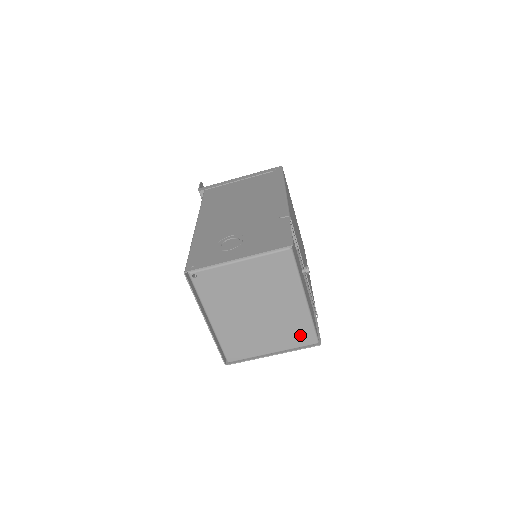
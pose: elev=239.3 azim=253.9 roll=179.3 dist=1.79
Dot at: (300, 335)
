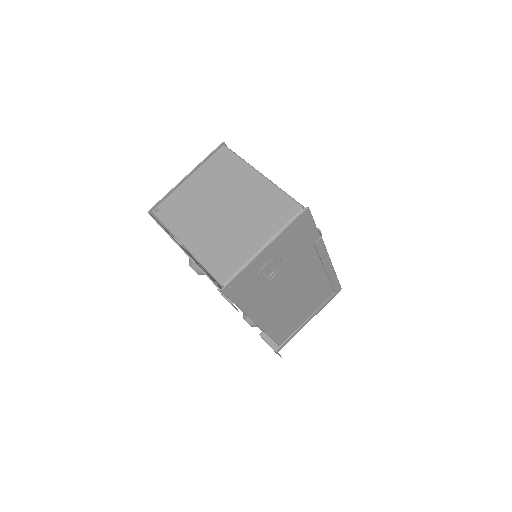
Dot at: (279, 210)
